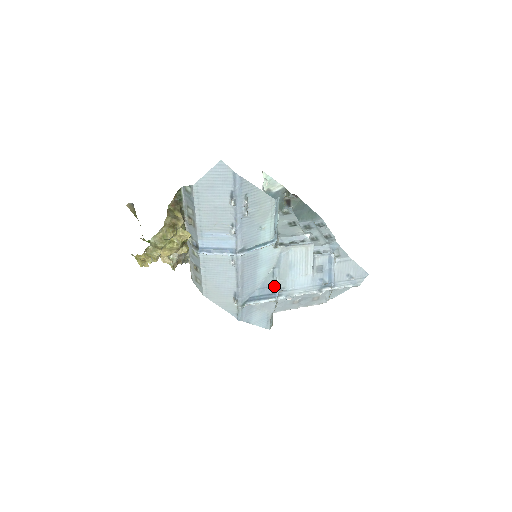
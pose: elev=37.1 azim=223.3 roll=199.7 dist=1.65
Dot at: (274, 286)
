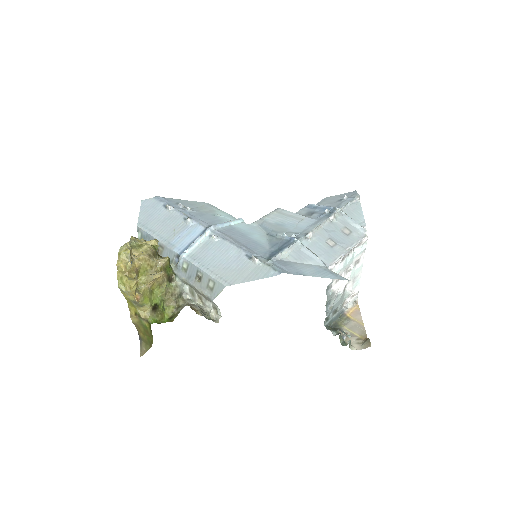
Dot at: (283, 238)
